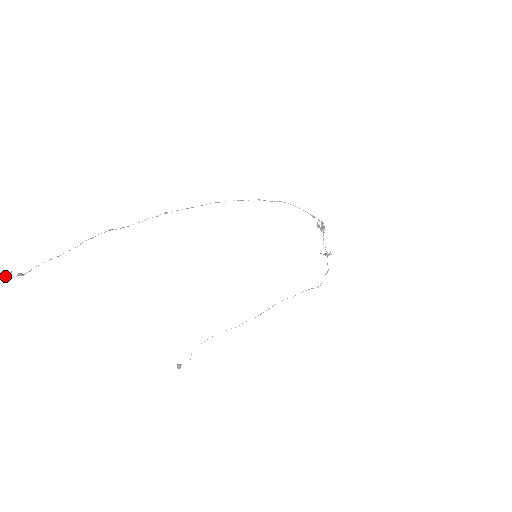
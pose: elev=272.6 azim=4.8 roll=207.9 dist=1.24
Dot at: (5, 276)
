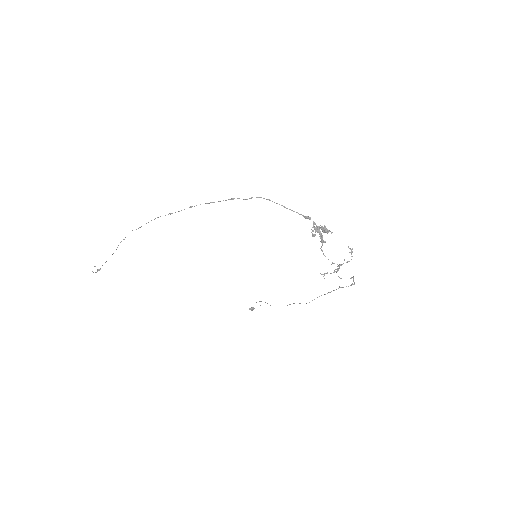
Dot at: occluded
